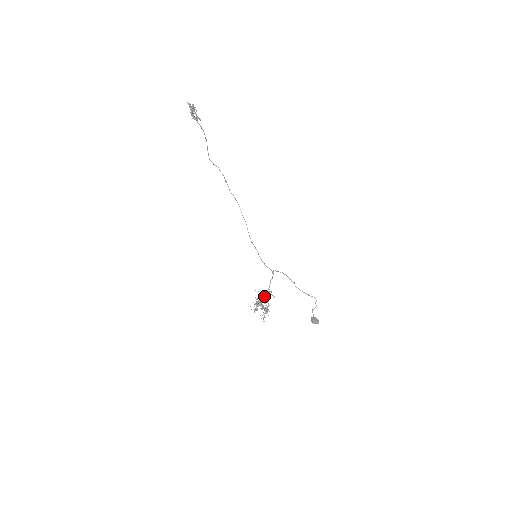
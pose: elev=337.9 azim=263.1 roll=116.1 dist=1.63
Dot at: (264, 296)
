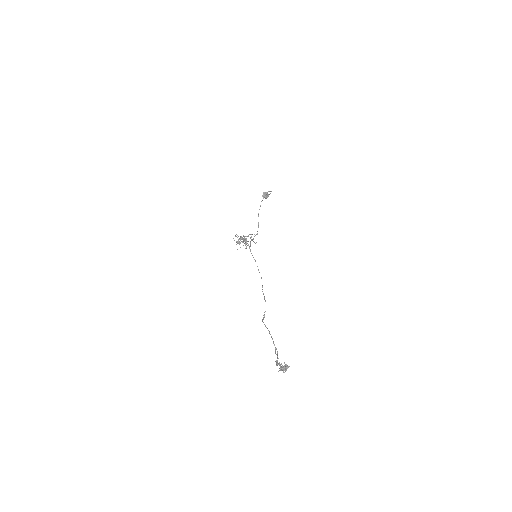
Dot at: occluded
